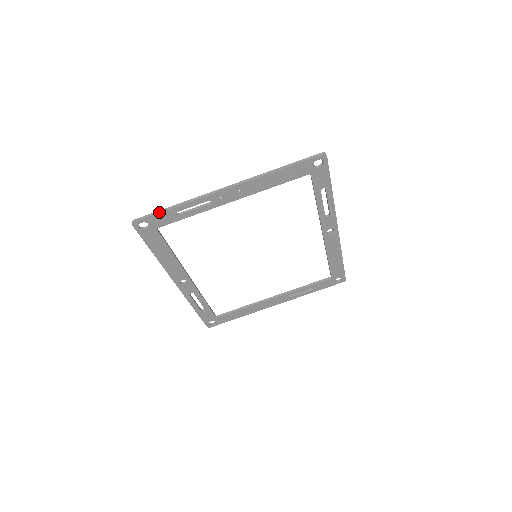
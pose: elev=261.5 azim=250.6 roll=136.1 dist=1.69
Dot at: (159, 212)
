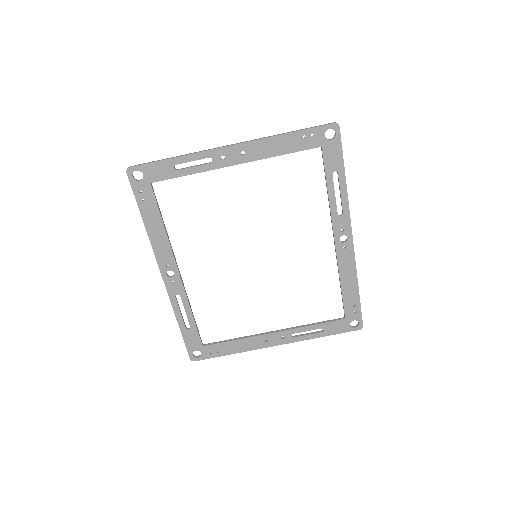
Dot at: (156, 161)
